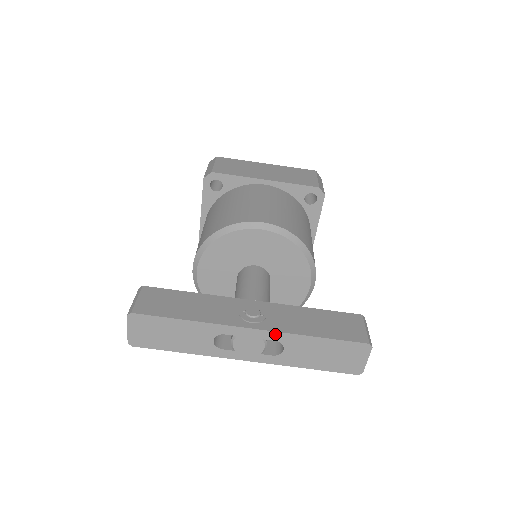
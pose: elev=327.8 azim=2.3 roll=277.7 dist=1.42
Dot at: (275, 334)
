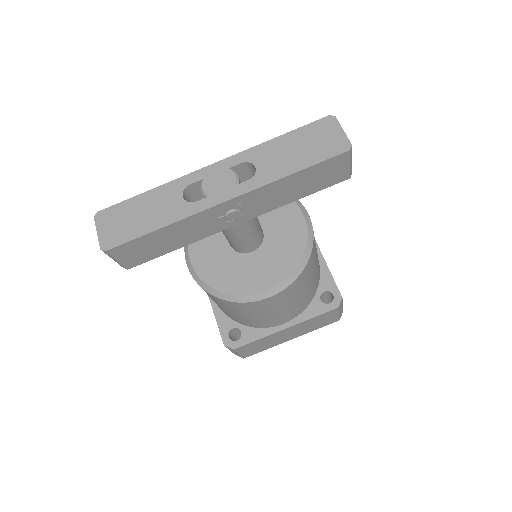
Dot at: (237, 157)
